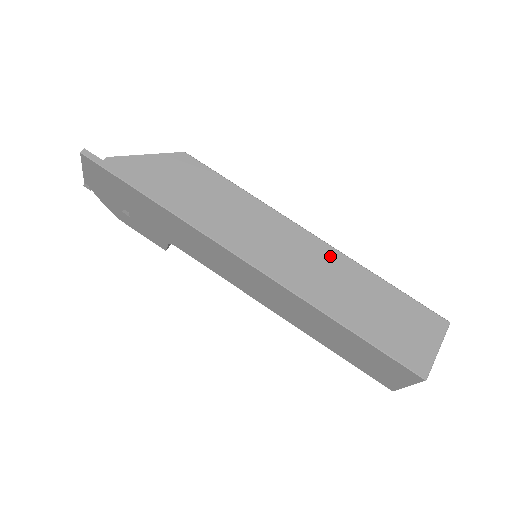
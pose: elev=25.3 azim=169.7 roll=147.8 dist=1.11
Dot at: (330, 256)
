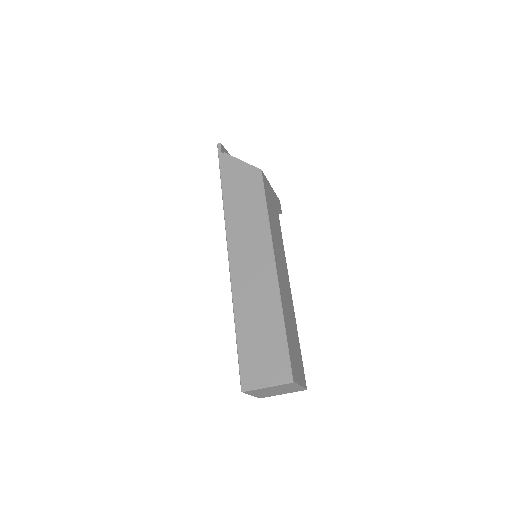
Dot at: (270, 282)
